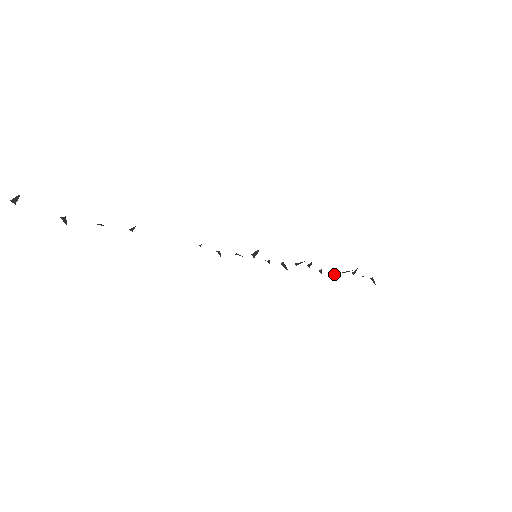
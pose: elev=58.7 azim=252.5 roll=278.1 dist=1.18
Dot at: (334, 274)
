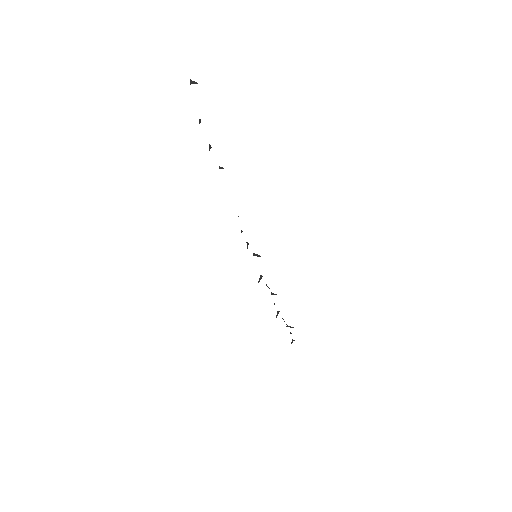
Dot at: (277, 314)
